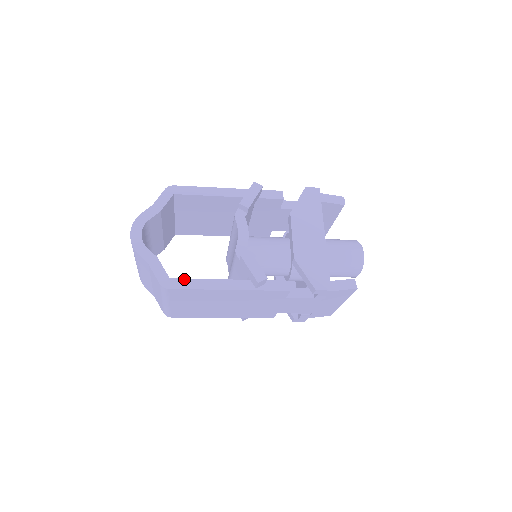
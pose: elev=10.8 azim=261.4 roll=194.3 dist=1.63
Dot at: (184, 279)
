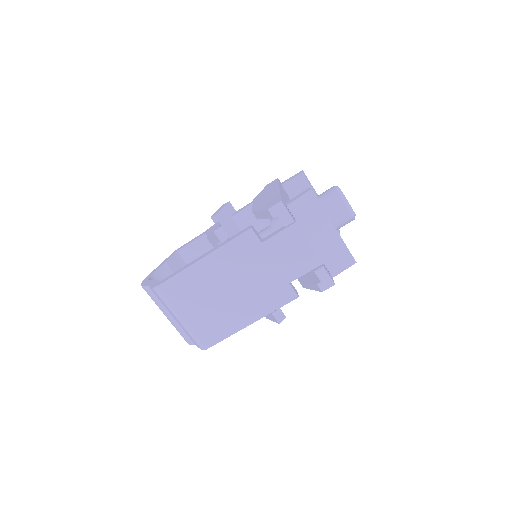
Dot at: (170, 275)
